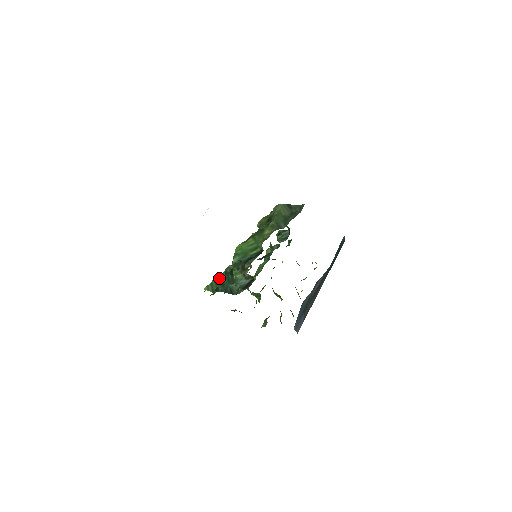
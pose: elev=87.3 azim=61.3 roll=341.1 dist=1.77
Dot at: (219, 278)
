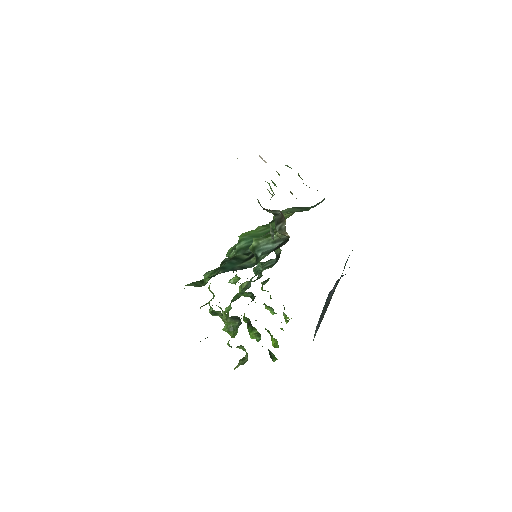
Dot at: (210, 271)
